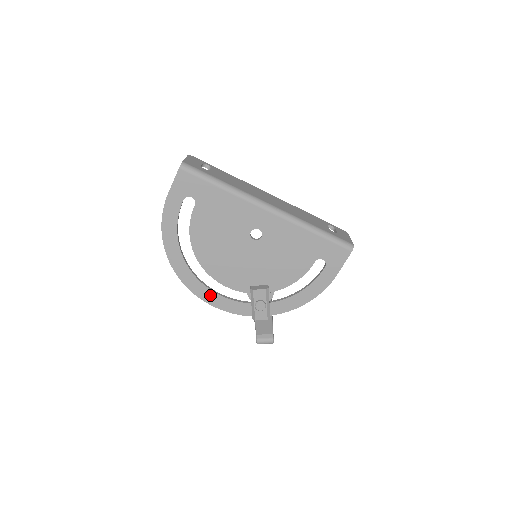
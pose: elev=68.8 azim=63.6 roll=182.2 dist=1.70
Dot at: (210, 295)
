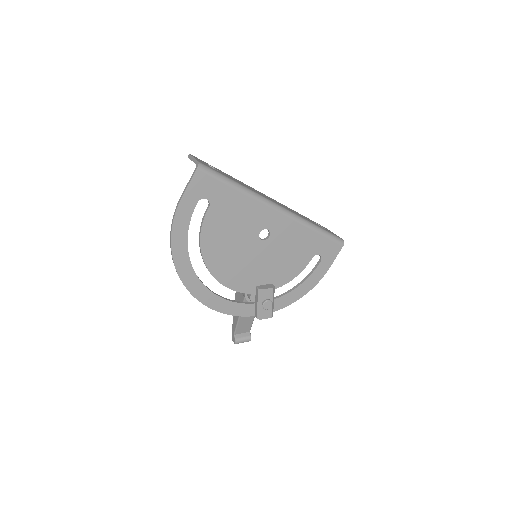
Dot at: (214, 299)
